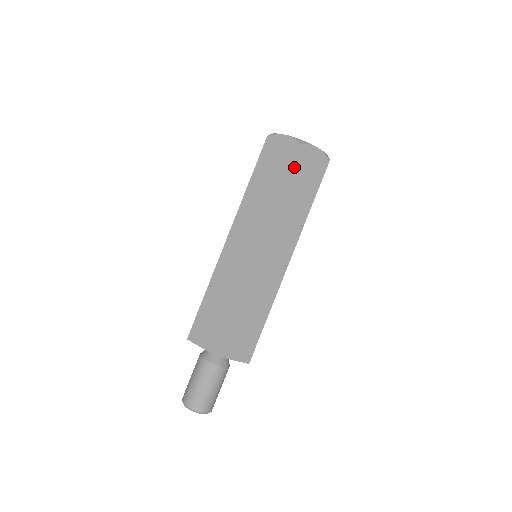
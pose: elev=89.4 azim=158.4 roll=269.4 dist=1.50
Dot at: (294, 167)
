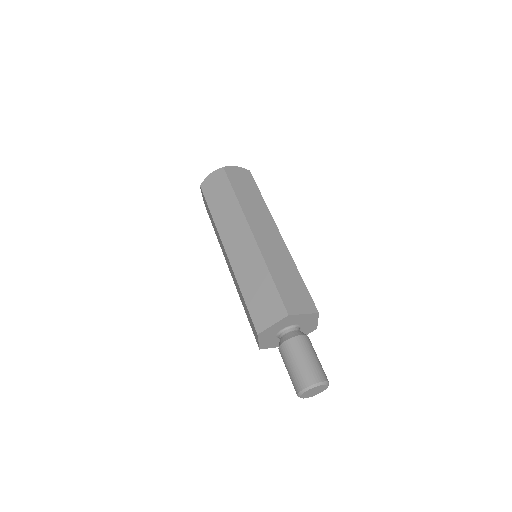
Dot at: (256, 184)
